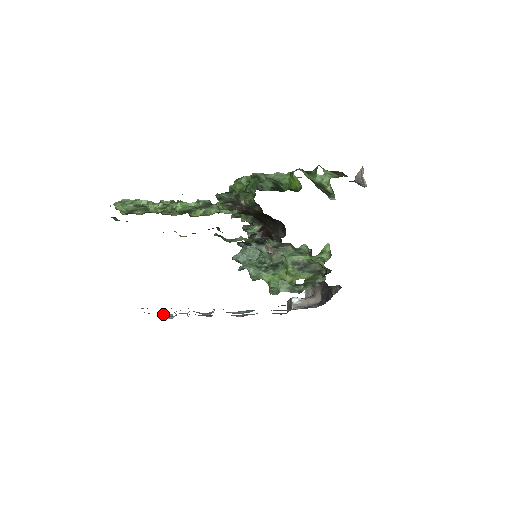
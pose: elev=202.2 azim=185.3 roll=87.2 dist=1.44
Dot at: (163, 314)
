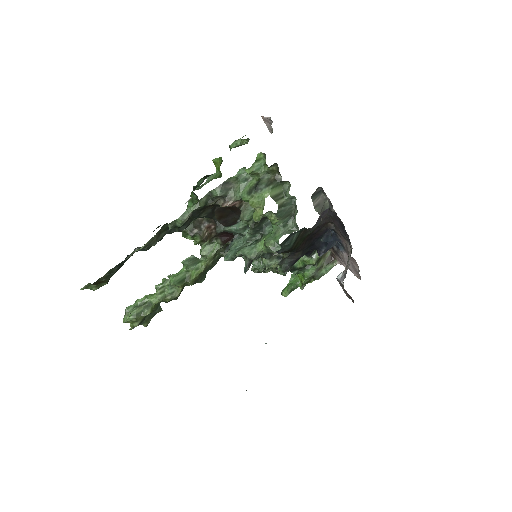
Dot at: occluded
